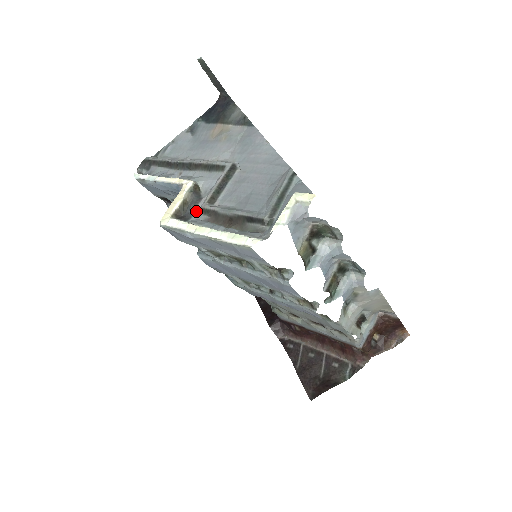
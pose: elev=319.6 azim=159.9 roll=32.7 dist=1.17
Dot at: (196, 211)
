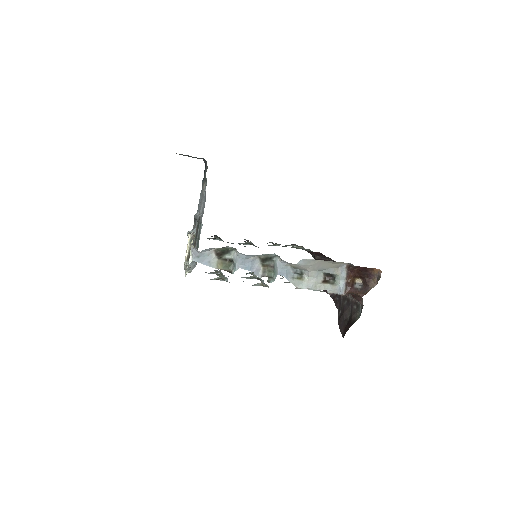
Dot at: occluded
